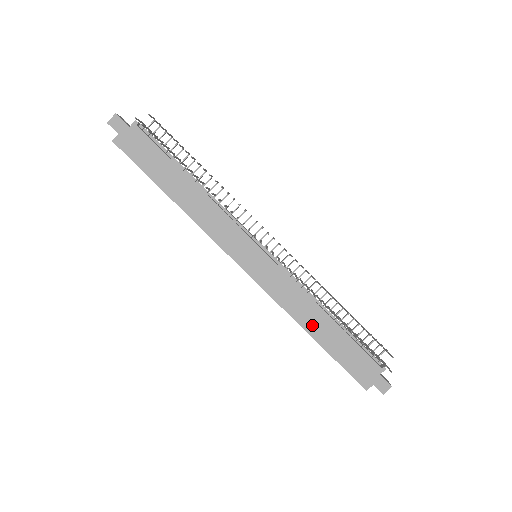
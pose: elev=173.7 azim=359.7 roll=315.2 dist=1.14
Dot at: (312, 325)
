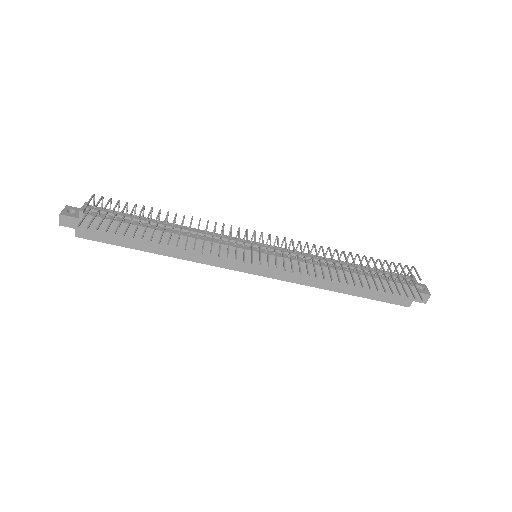
Dot at: (335, 285)
